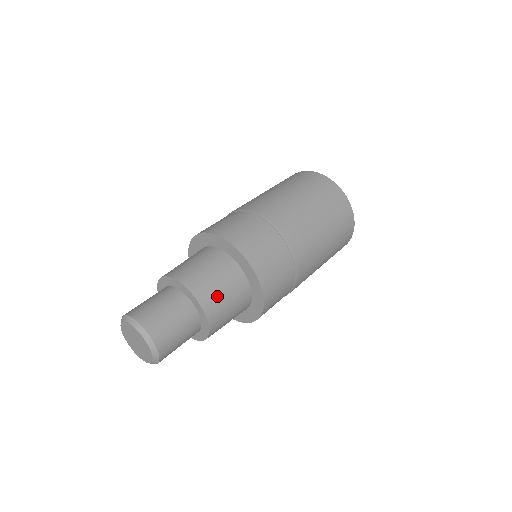
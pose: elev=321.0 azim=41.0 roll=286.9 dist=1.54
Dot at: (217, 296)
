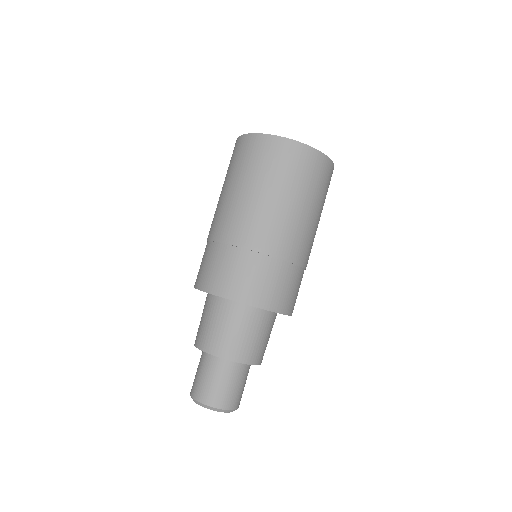
Dot at: occluded
